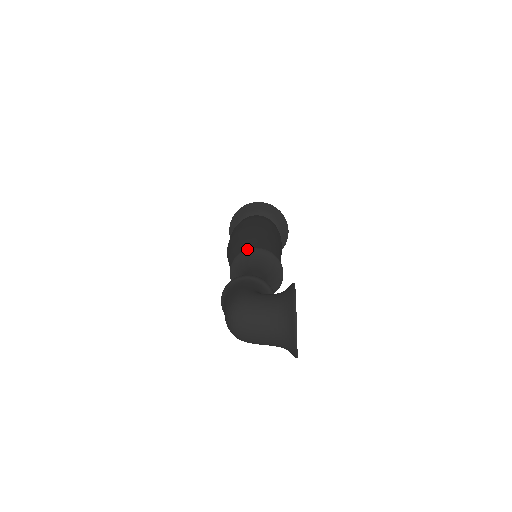
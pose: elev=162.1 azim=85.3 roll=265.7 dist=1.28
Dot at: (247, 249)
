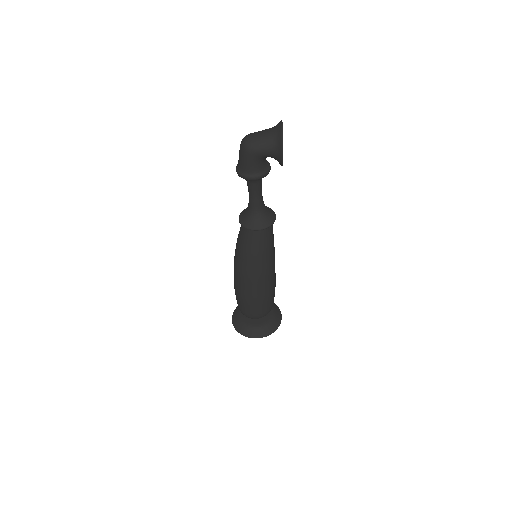
Dot at: occluded
